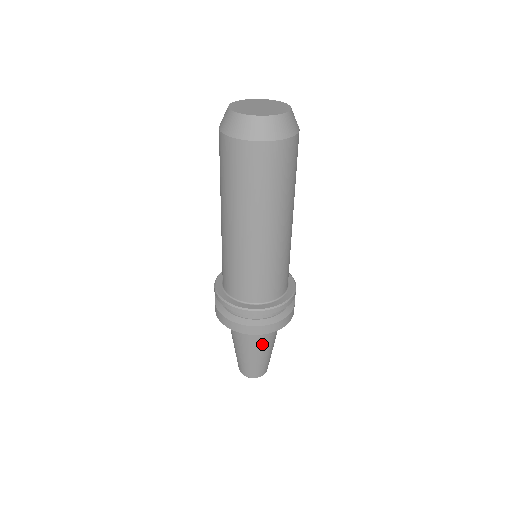
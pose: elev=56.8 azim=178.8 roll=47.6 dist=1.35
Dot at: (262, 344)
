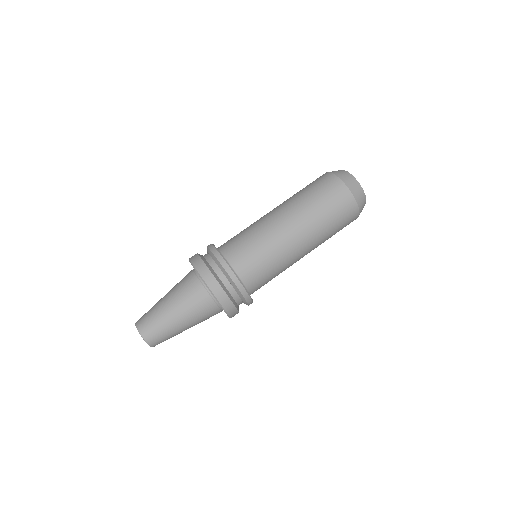
Dot at: (198, 318)
